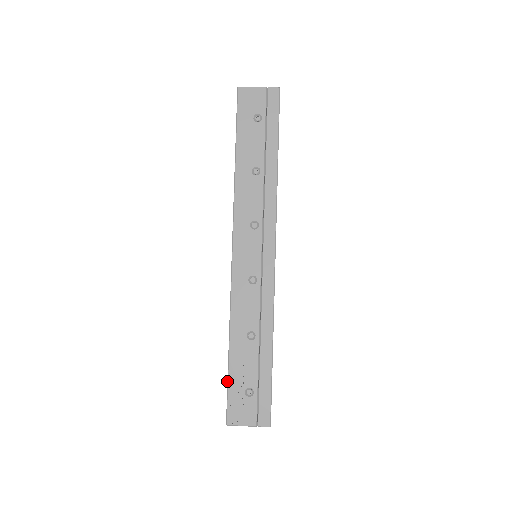
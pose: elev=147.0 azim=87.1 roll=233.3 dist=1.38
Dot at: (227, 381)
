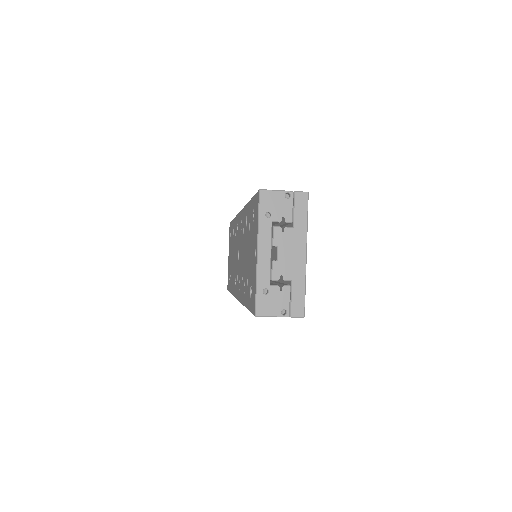
Dot at: (252, 197)
